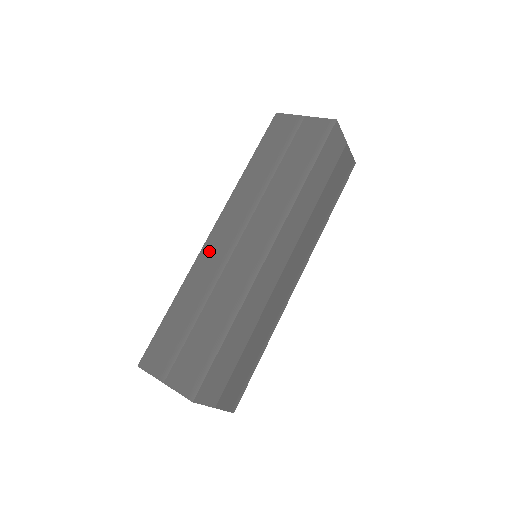
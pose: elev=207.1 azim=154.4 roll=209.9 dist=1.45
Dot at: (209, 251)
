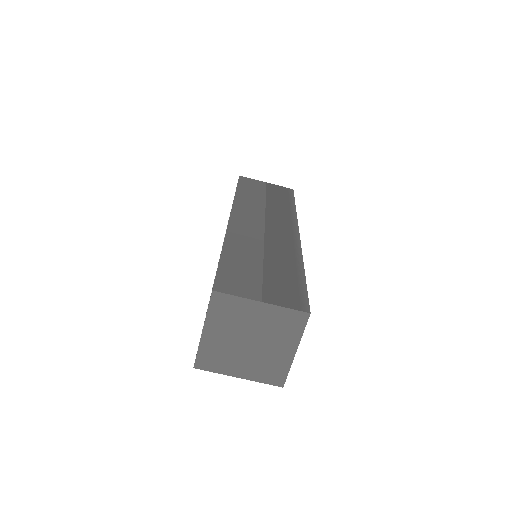
Dot at: occluded
